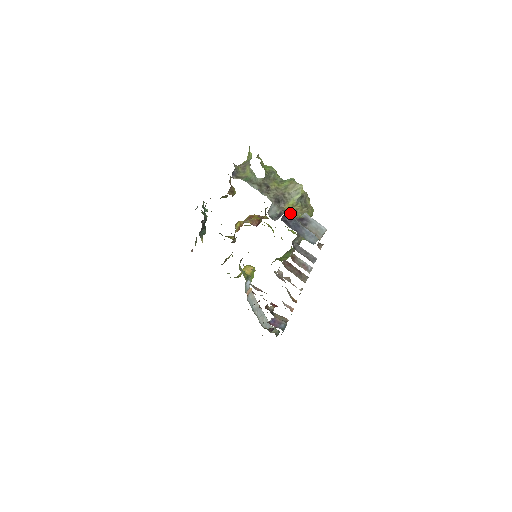
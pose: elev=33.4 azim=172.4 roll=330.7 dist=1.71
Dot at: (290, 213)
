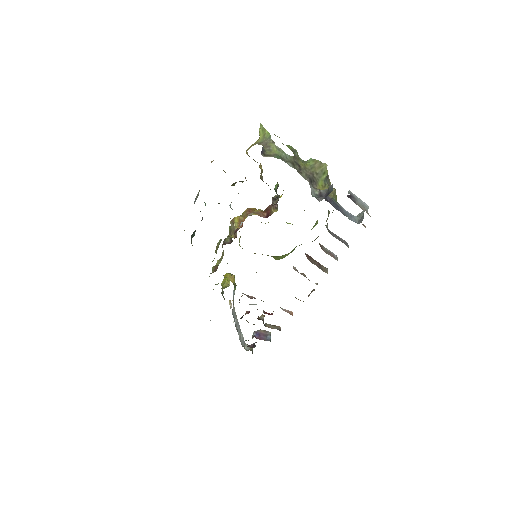
Dot at: occluded
